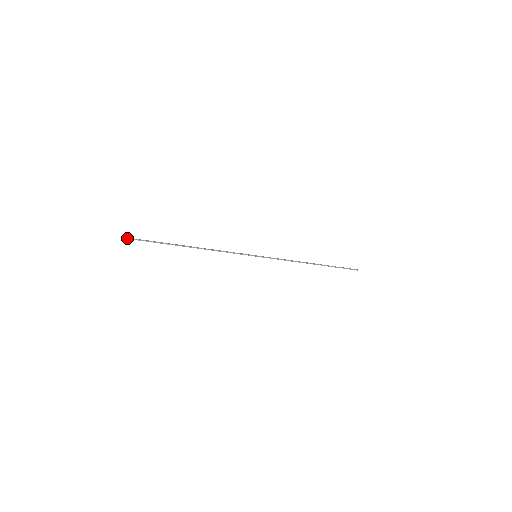
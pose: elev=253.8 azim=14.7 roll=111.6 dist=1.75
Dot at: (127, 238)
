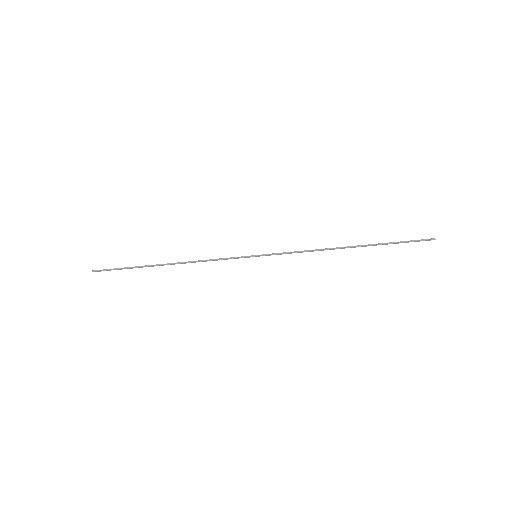
Dot at: (92, 271)
